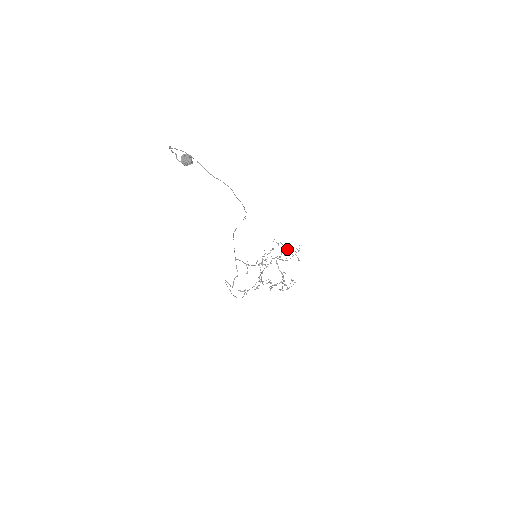
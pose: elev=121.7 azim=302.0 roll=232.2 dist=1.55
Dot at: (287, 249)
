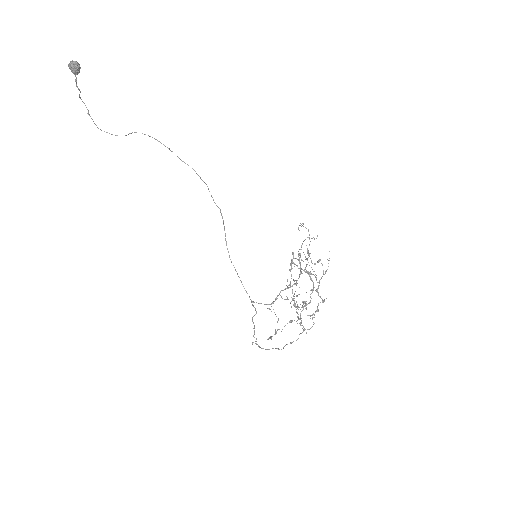
Dot at: (301, 245)
